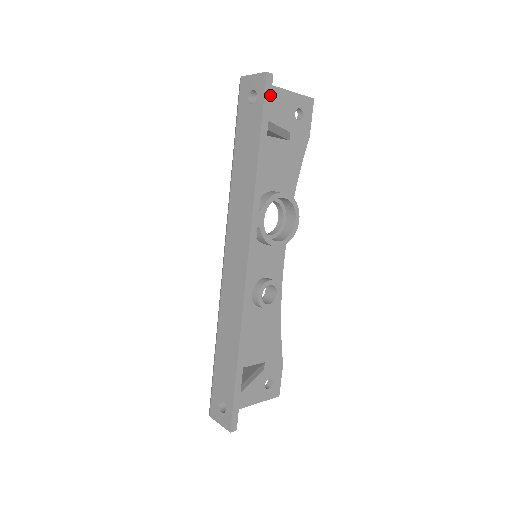
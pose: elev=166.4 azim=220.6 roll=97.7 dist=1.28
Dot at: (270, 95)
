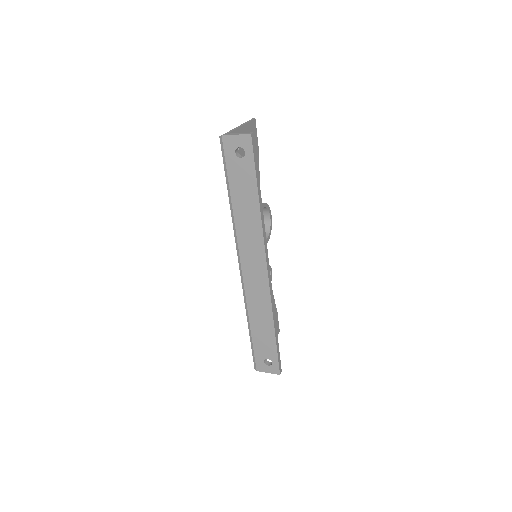
Dot at: (255, 149)
